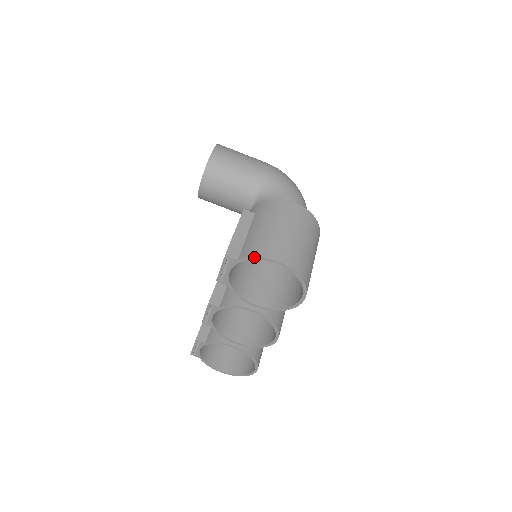
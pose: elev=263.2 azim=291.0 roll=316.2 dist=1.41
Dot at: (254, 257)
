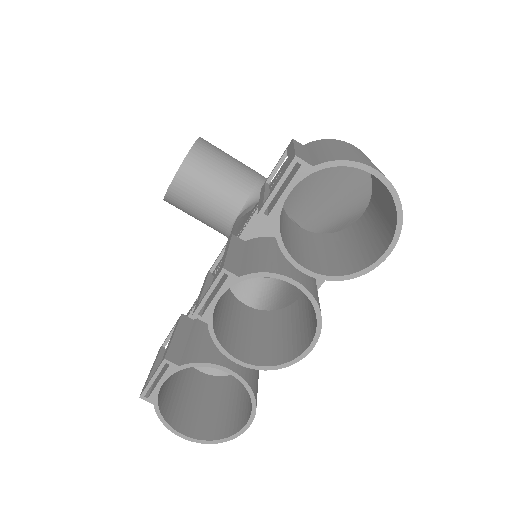
Dot at: (342, 160)
